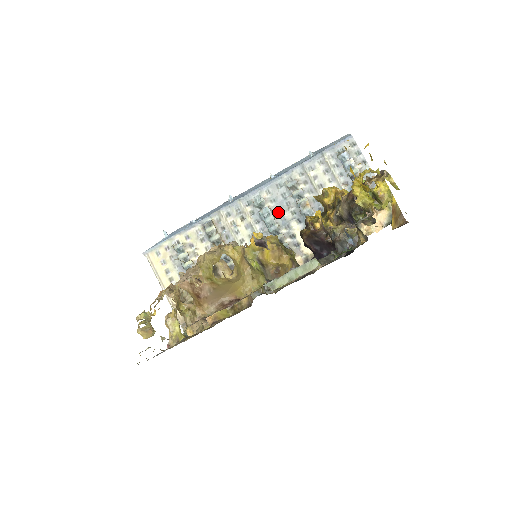
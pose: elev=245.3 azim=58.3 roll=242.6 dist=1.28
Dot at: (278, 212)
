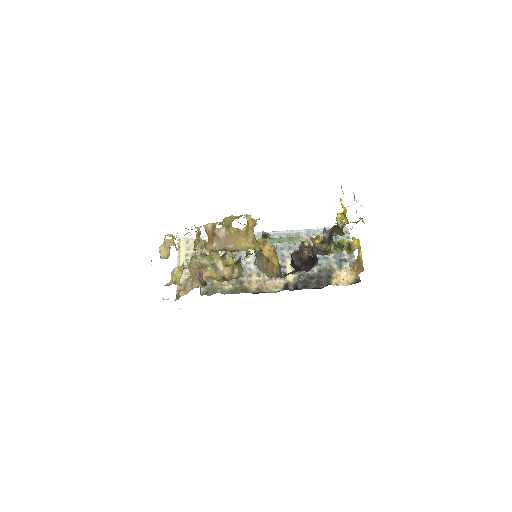
Dot at: (281, 250)
